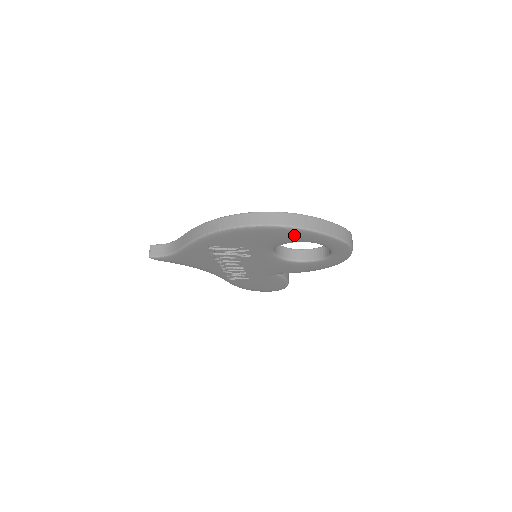
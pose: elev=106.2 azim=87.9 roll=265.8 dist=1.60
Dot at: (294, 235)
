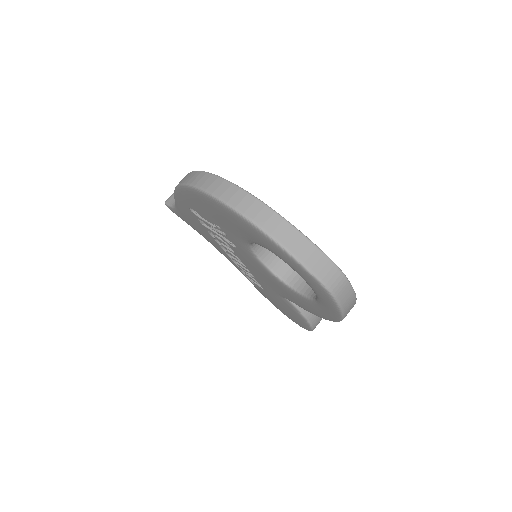
Dot at: (247, 229)
